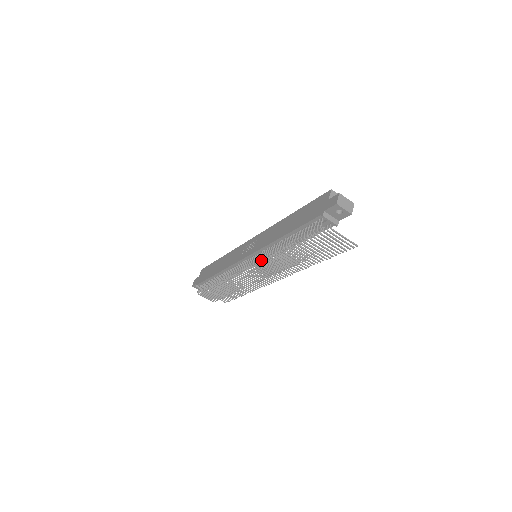
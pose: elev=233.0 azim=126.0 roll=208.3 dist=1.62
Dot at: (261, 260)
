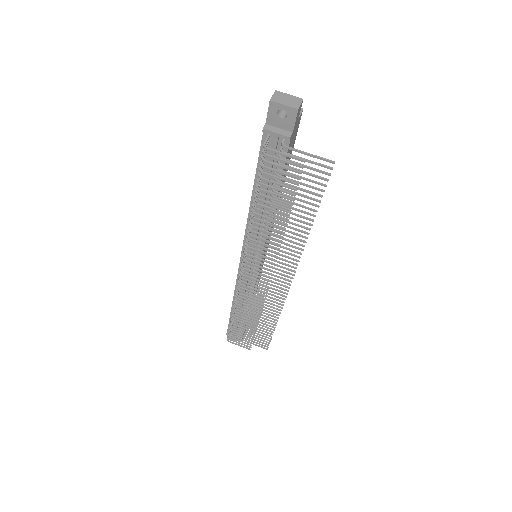
Dot at: occluded
